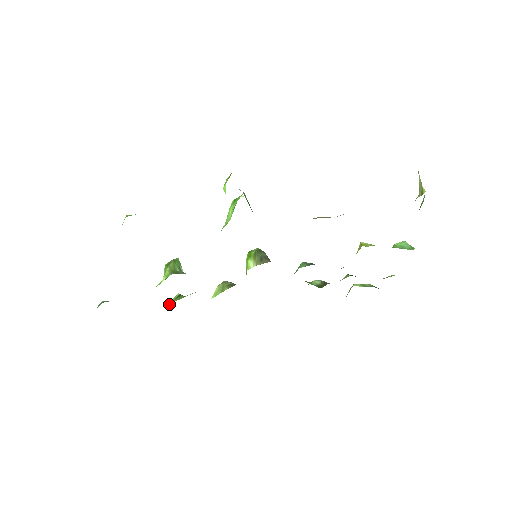
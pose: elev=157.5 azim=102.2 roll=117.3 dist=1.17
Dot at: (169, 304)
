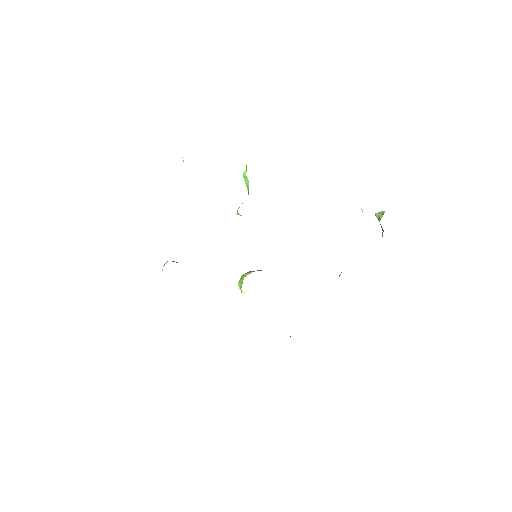
Dot at: occluded
